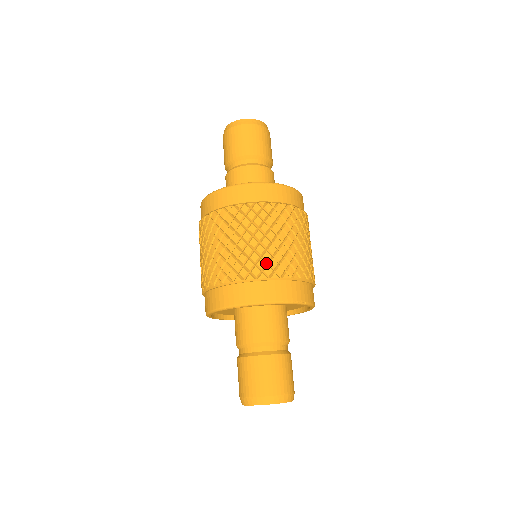
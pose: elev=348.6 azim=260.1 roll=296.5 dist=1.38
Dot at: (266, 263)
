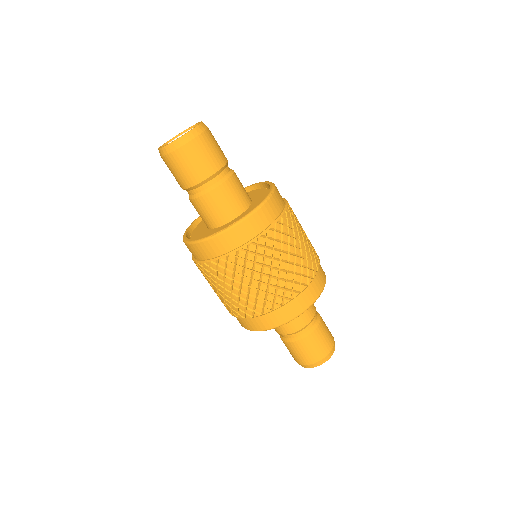
Dot at: (292, 282)
